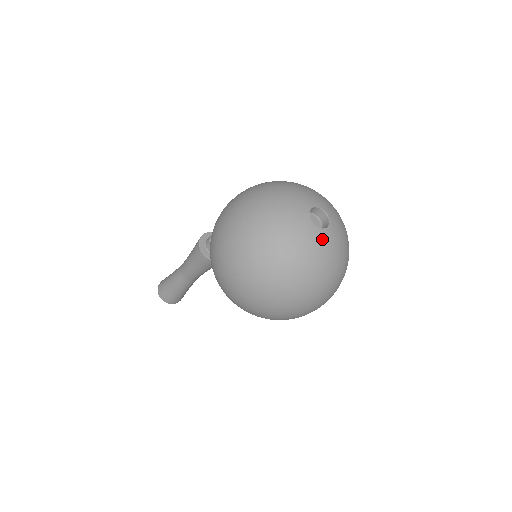
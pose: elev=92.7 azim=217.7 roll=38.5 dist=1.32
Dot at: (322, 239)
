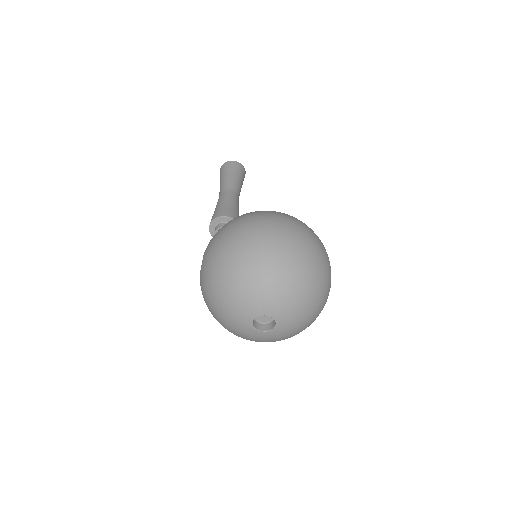
Dot at: (278, 333)
